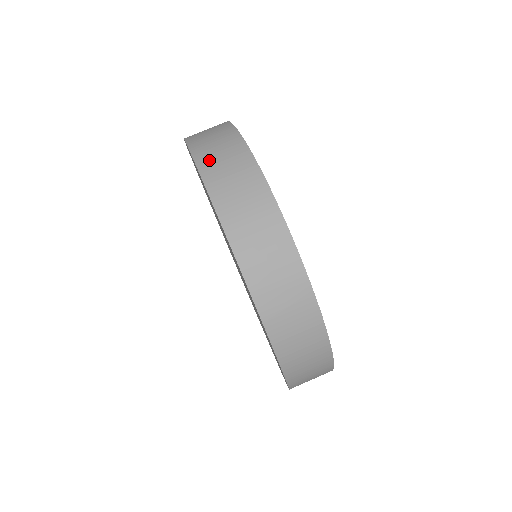
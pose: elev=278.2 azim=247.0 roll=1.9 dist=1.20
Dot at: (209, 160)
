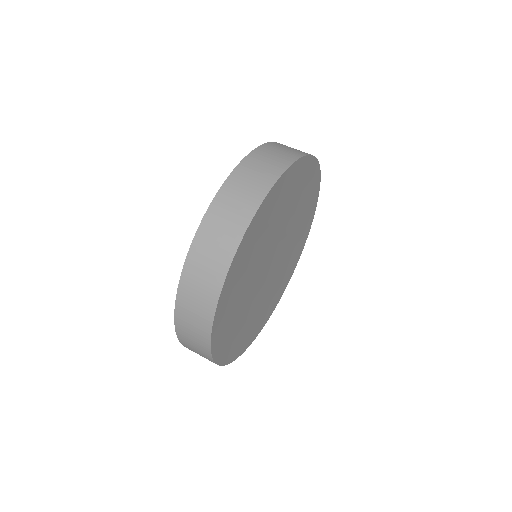
Dot at: (216, 217)
